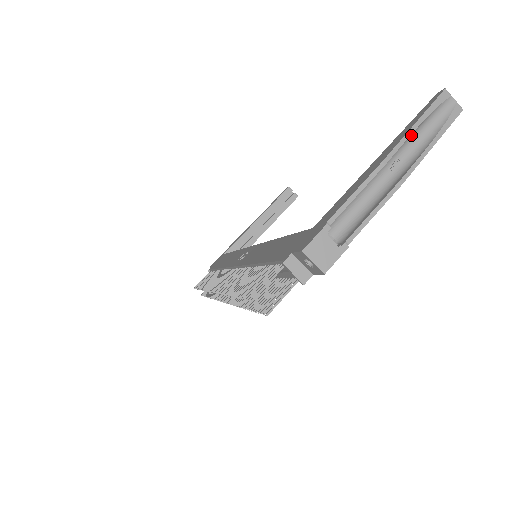
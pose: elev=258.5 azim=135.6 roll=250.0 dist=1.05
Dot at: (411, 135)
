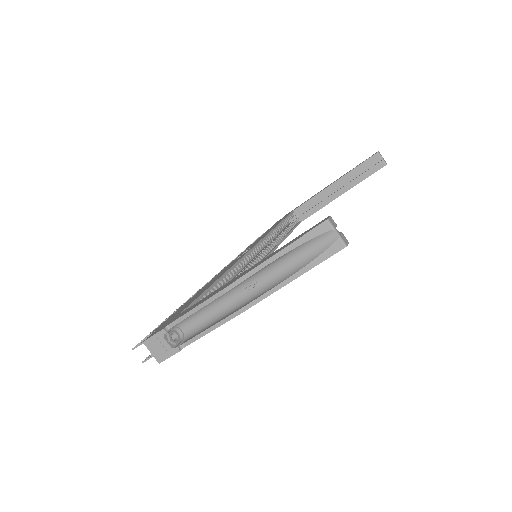
Dot at: (270, 264)
